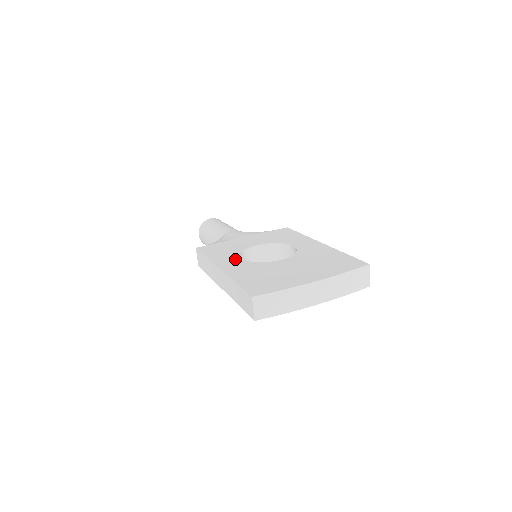
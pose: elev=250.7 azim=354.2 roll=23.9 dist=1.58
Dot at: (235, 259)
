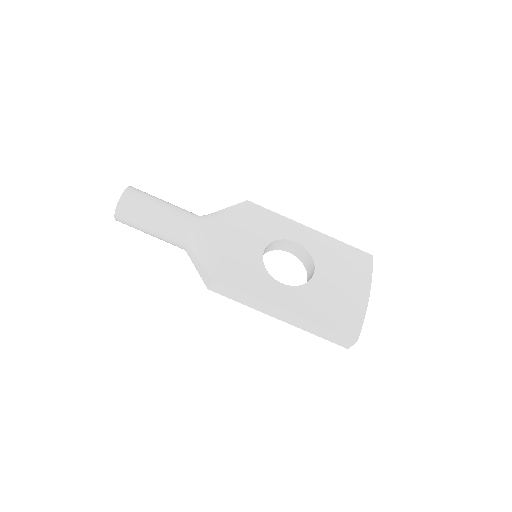
Dot at: (279, 288)
